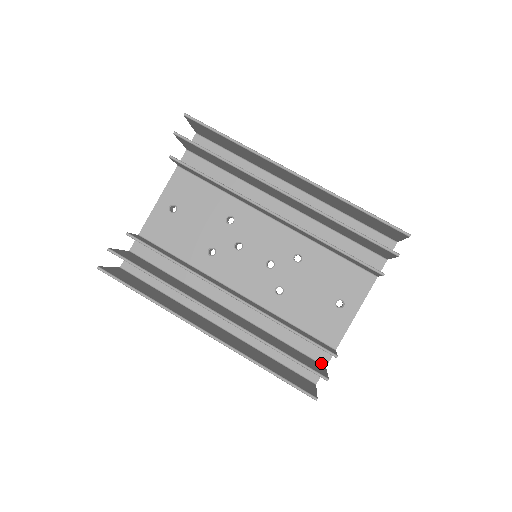
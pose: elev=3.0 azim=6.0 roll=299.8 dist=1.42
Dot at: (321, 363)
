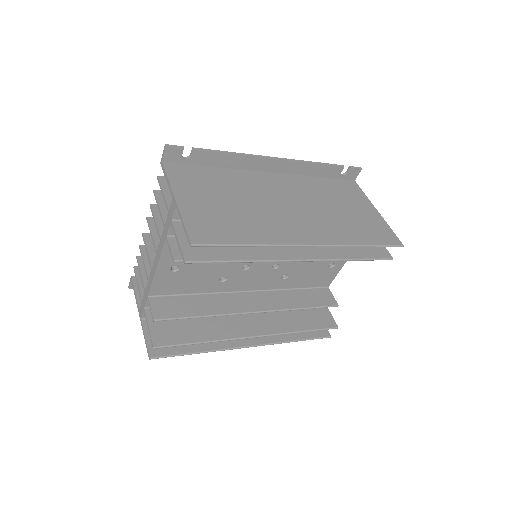
Dot at: occluded
